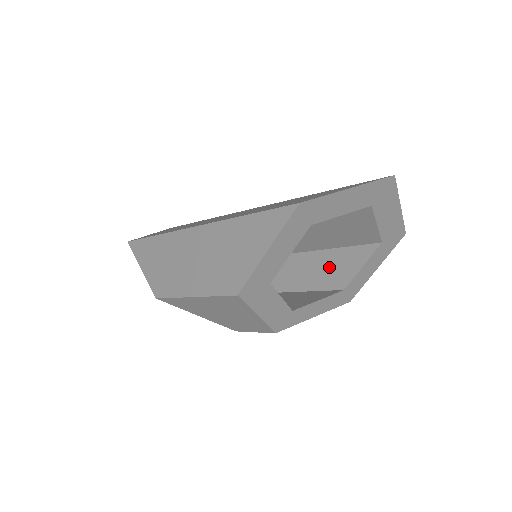
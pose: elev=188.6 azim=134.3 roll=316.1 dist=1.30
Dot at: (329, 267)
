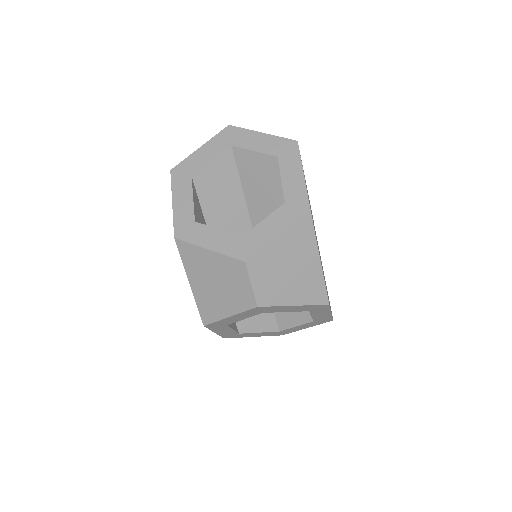
Dot at: occluded
